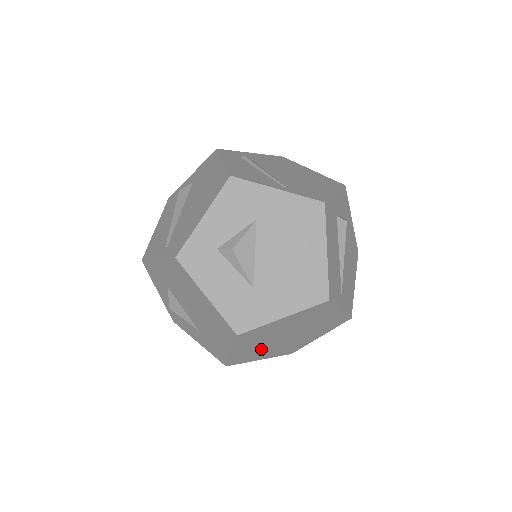
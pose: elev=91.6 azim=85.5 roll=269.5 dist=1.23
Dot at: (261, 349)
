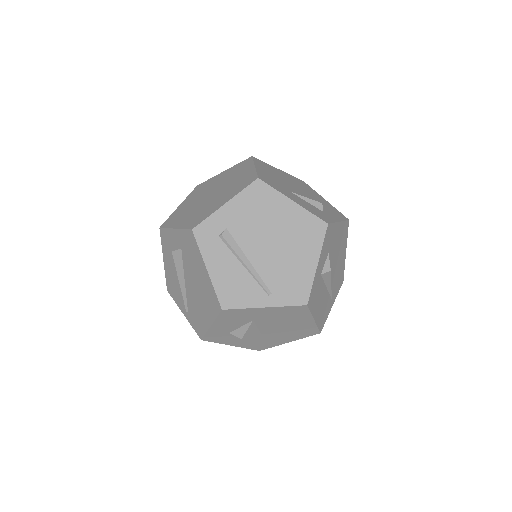
Dot at: occluded
